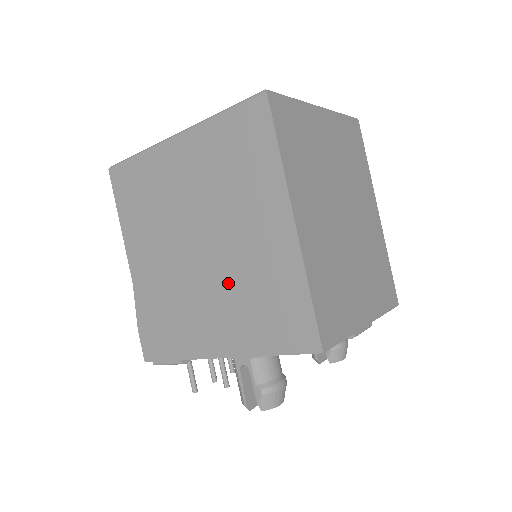
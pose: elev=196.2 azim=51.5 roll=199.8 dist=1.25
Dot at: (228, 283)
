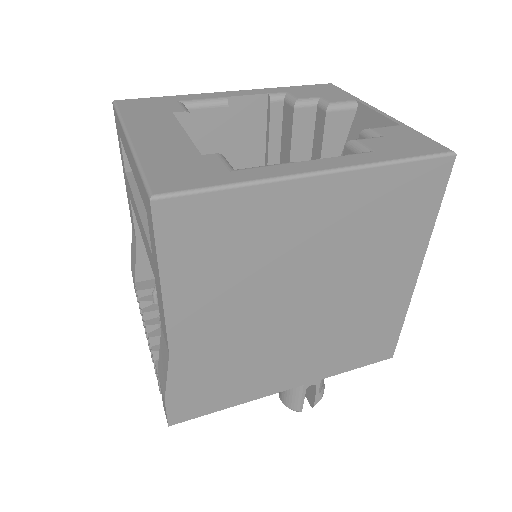
Dot at: (329, 328)
